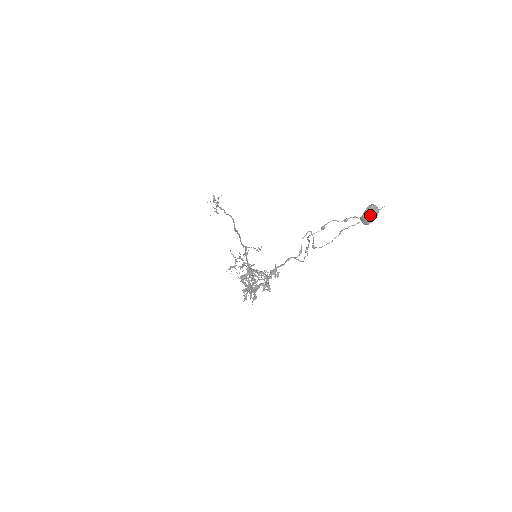
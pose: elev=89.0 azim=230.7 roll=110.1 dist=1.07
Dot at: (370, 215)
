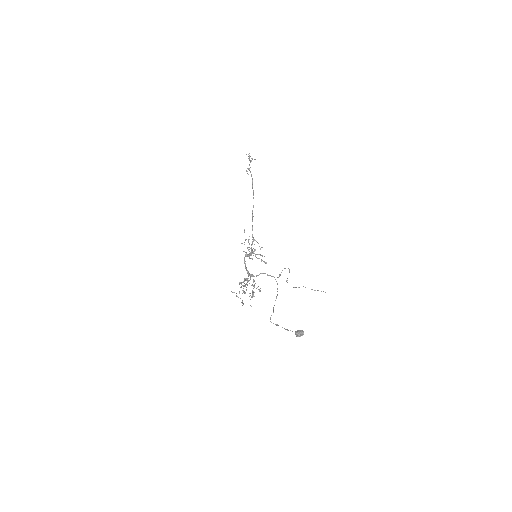
Dot at: (298, 336)
